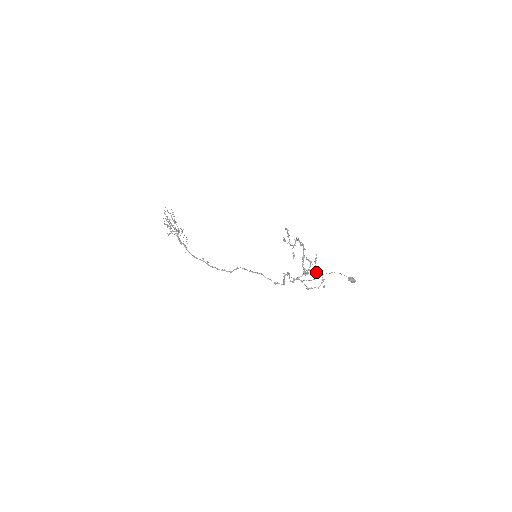
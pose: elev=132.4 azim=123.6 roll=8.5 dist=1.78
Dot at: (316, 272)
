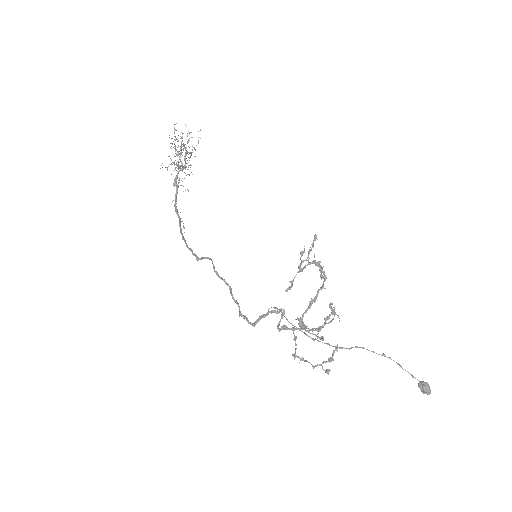
Dot at: (323, 338)
